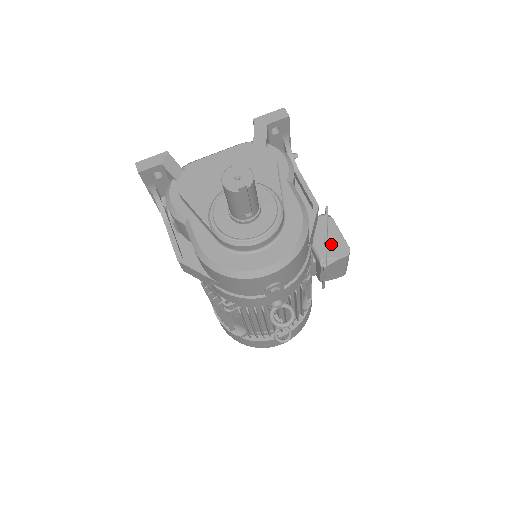
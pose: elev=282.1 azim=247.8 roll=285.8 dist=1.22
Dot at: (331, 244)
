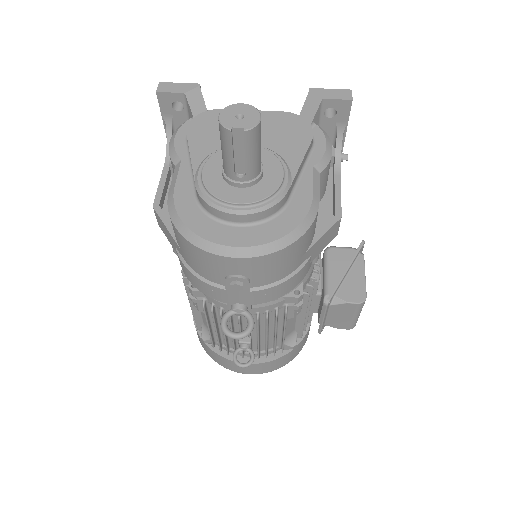
Dot at: (347, 283)
